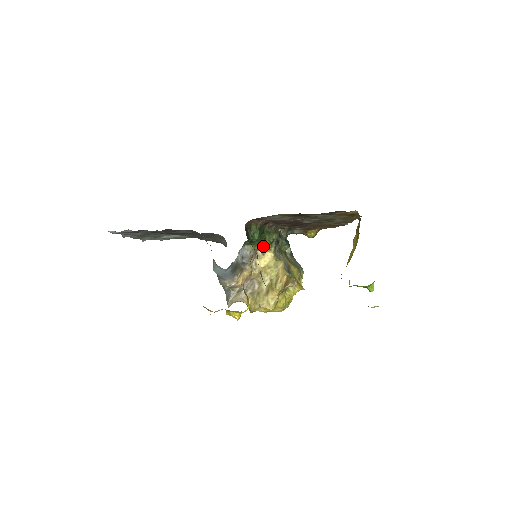
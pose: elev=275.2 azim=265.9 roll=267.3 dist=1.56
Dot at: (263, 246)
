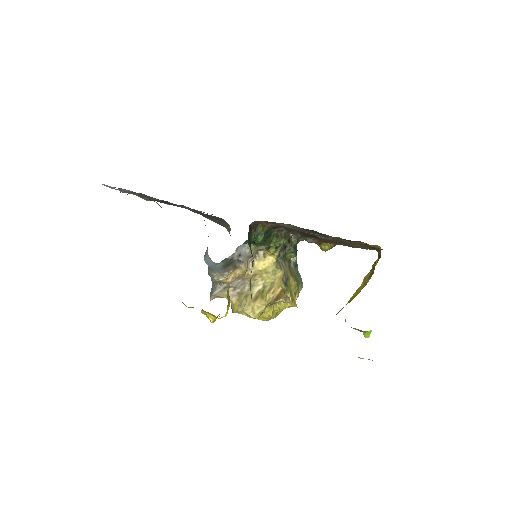
Dot at: (266, 248)
